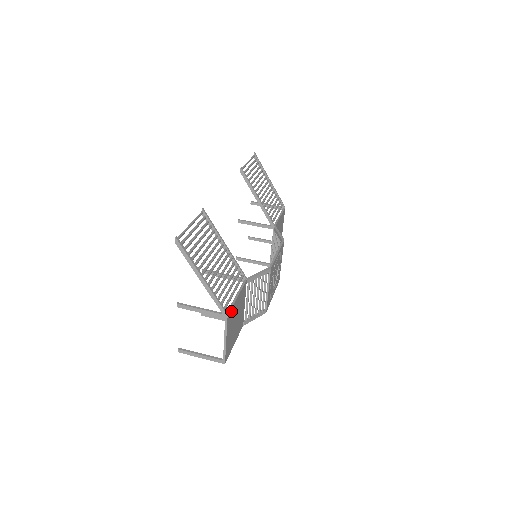
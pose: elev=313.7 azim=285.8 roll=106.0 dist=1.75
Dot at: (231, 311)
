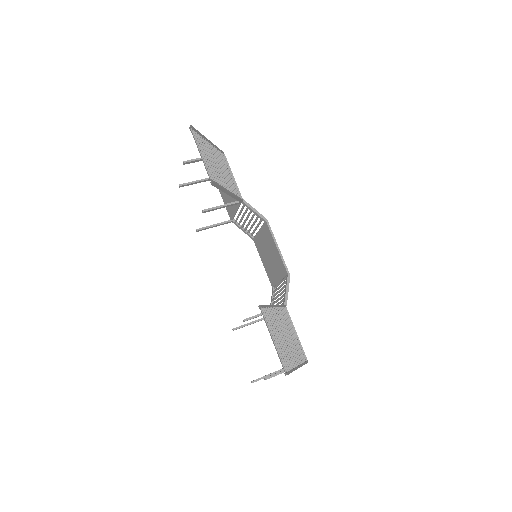
Dot at: occluded
